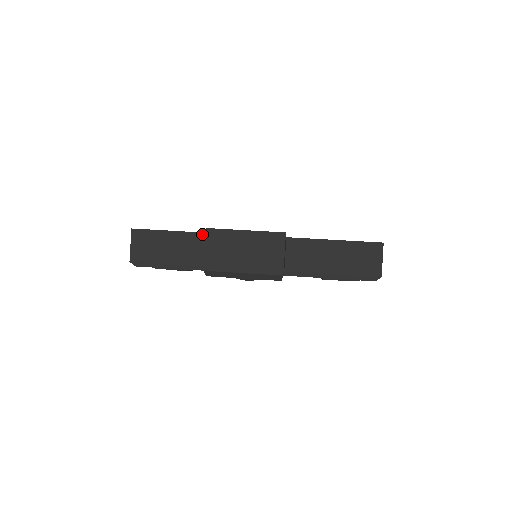
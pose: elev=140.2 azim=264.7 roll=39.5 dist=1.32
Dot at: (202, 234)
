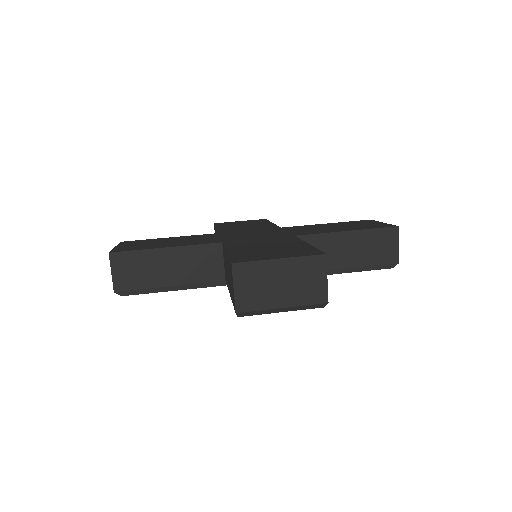
Dot at: (197, 246)
